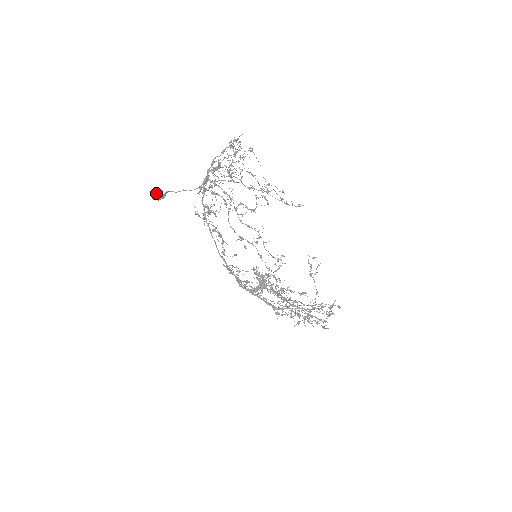
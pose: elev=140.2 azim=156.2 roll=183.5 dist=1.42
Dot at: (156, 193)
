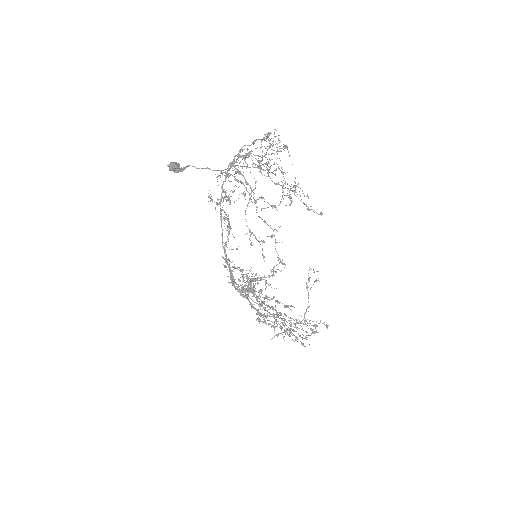
Dot at: (175, 164)
